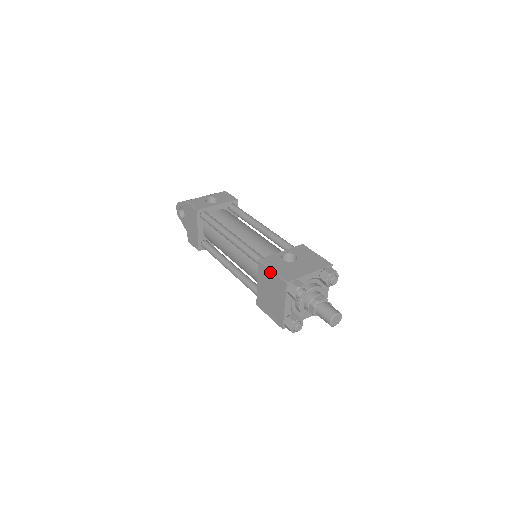
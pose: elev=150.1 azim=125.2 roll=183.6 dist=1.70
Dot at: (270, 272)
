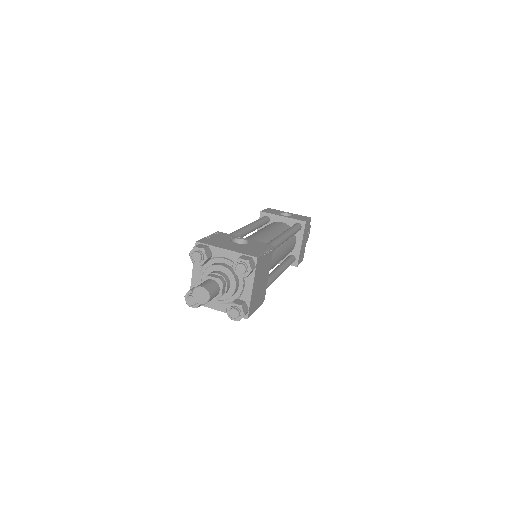
Dot at: occluded
